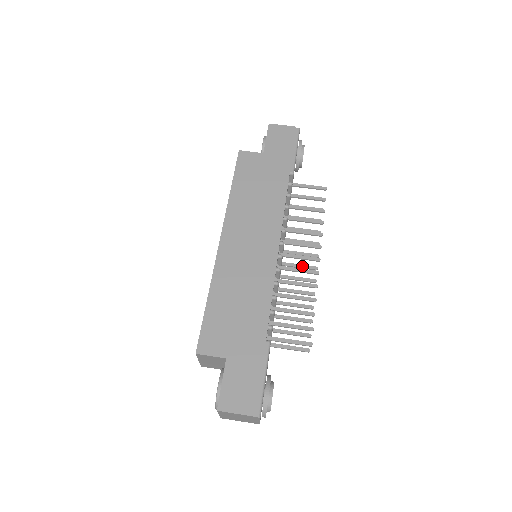
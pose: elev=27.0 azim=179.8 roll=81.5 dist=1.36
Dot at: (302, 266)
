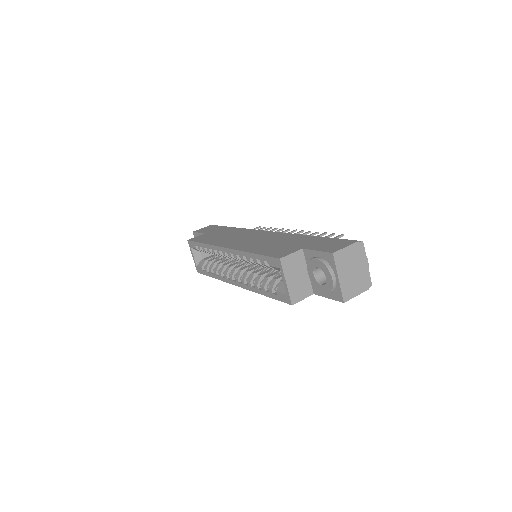
Dot at: occluded
